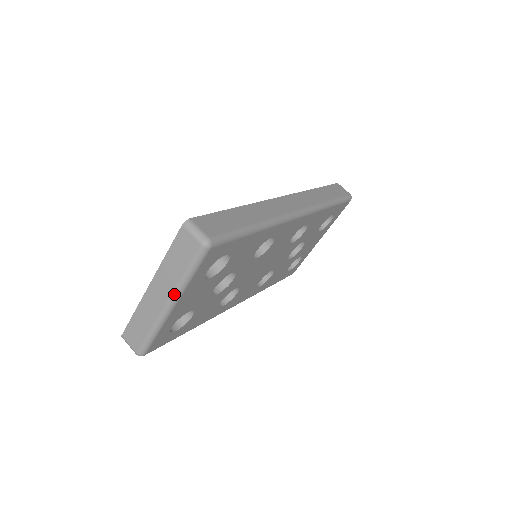
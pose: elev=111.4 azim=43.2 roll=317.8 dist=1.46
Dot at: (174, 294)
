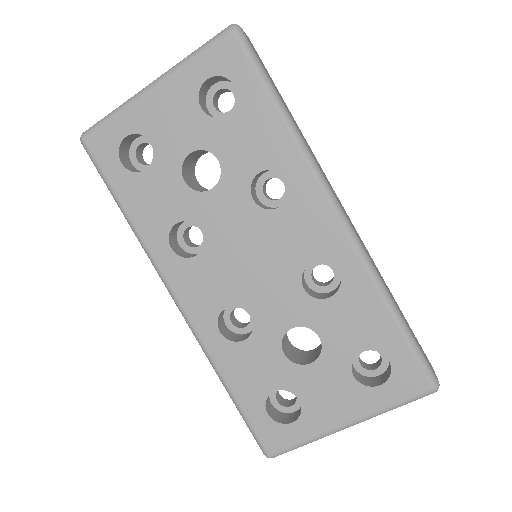
Dot at: (168, 71)
